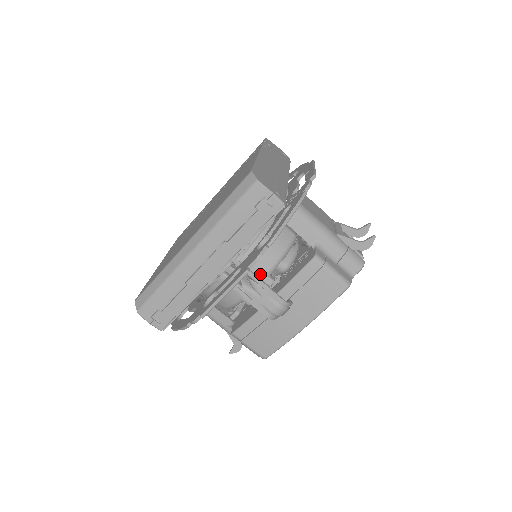
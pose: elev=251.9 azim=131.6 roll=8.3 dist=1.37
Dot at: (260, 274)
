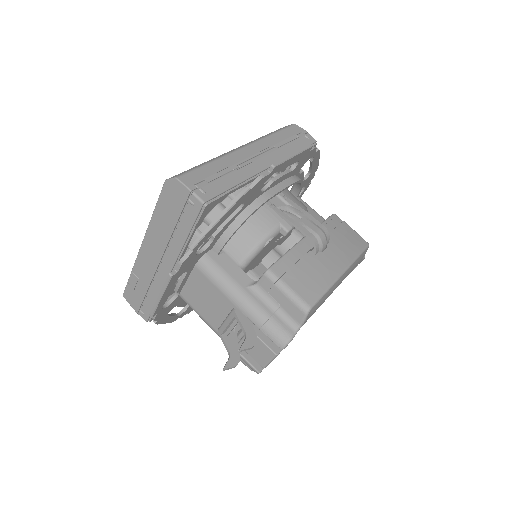
Dot at: (295, 205)
